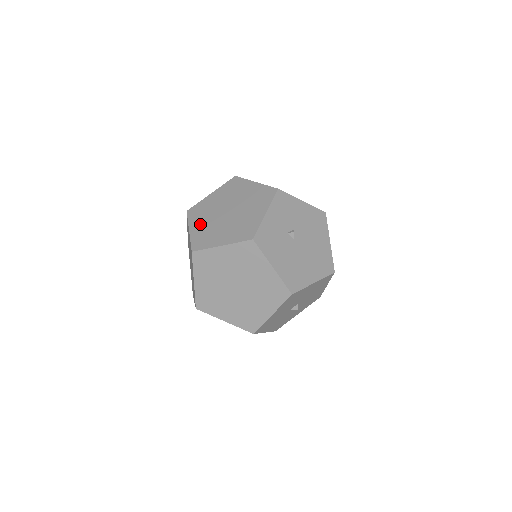
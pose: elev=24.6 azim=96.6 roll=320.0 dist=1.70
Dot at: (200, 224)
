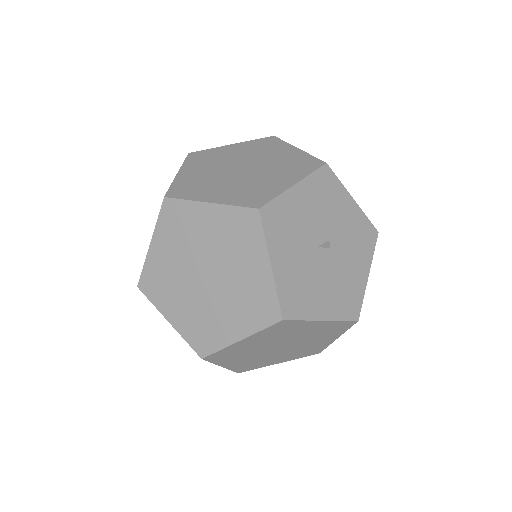
Dot at: occluded
